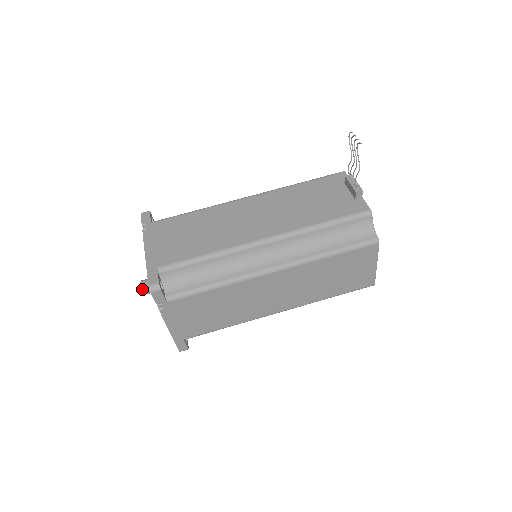
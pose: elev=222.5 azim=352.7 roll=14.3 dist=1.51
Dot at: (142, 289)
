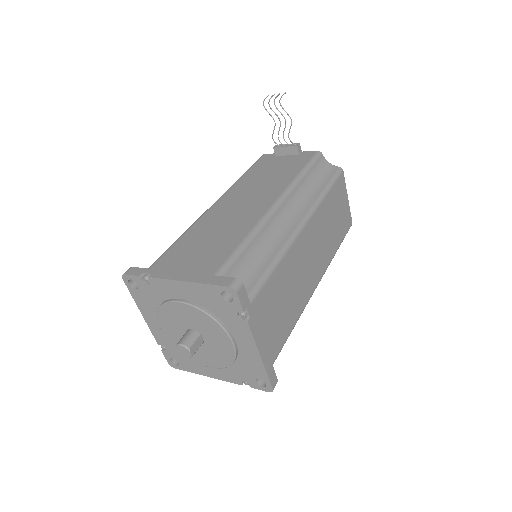
Dot at: (188, 348)
